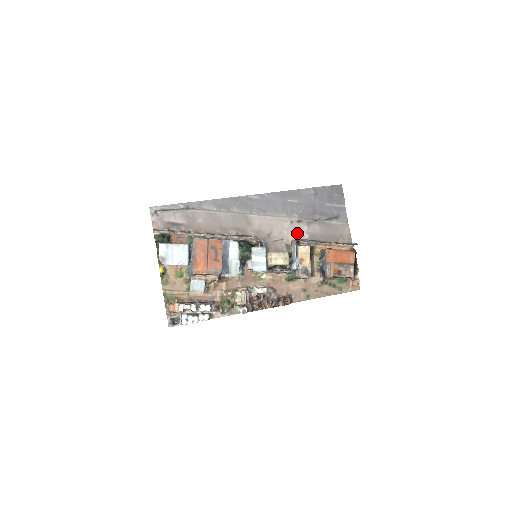
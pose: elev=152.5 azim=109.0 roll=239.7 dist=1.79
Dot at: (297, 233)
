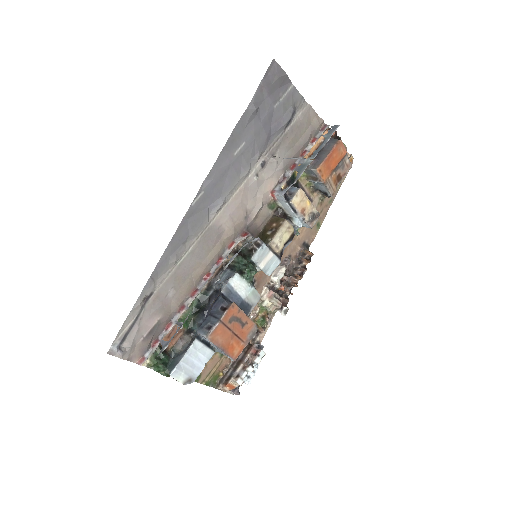
Dot at: (270, 179)
